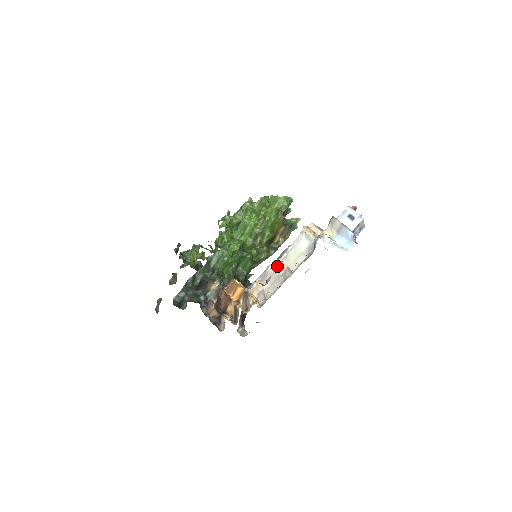
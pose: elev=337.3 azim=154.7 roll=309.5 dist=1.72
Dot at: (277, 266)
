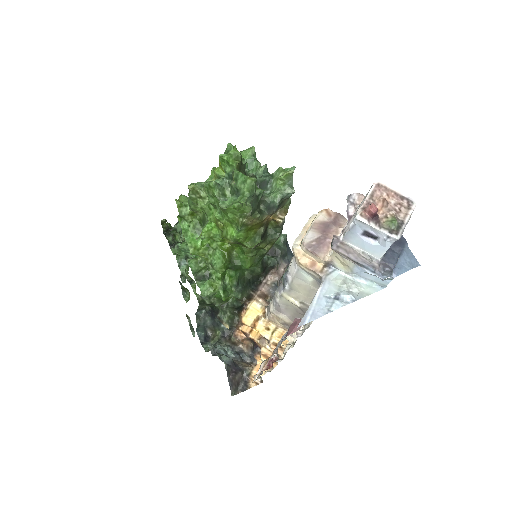
Dot at: (286, 300)
